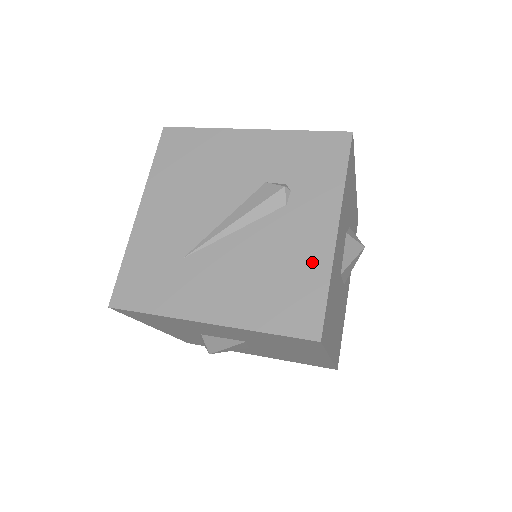
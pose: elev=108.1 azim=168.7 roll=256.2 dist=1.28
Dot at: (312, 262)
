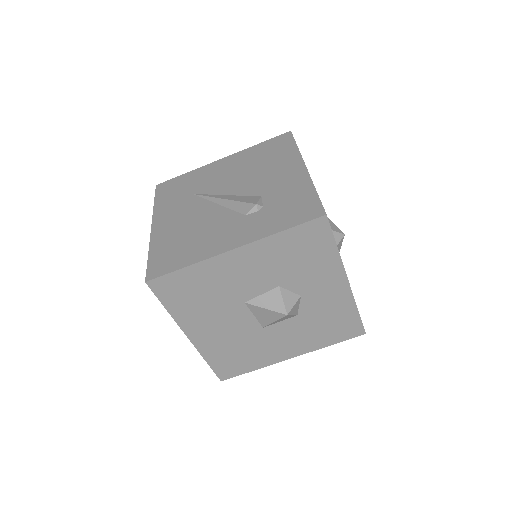
Dot at: (203, 250)
